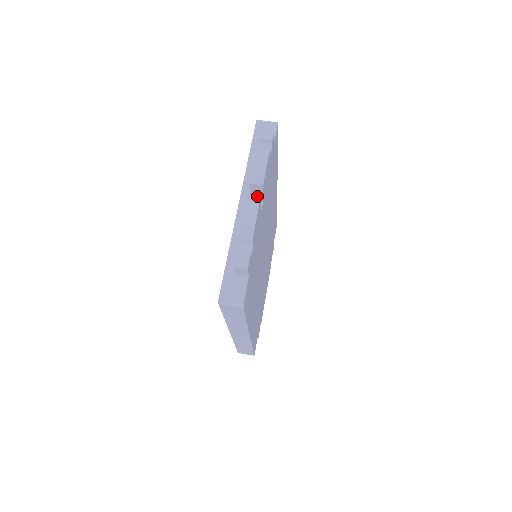
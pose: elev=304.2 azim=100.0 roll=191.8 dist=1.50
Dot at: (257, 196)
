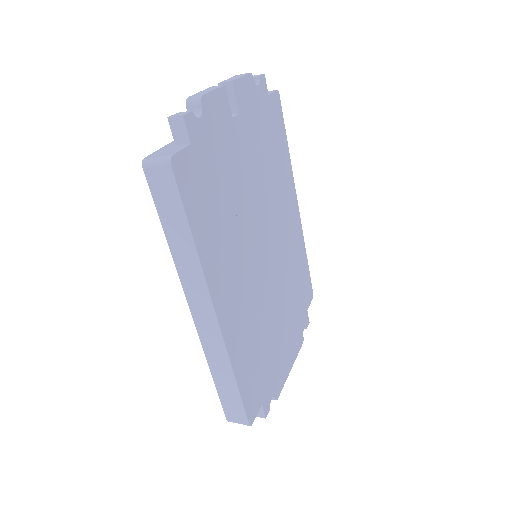
Dot at: (231, 109)
